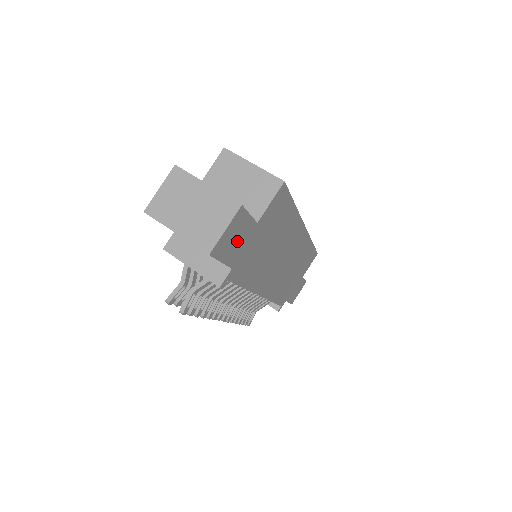
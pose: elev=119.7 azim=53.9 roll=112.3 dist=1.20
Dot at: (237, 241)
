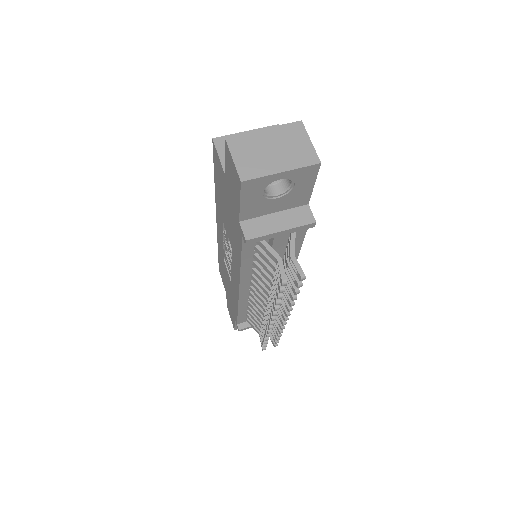
Dot at: occluded
